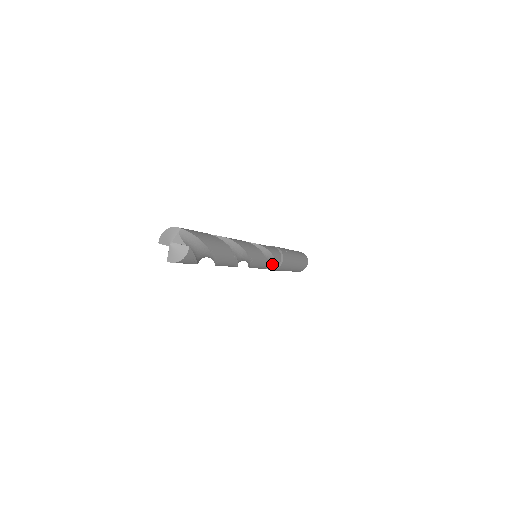
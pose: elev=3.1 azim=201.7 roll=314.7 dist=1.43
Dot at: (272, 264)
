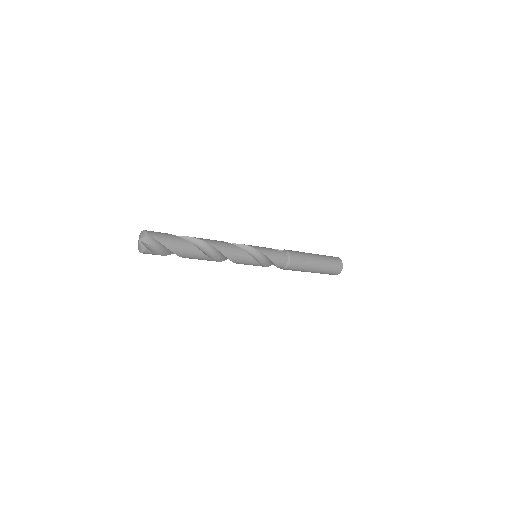
Dot at: occluded
